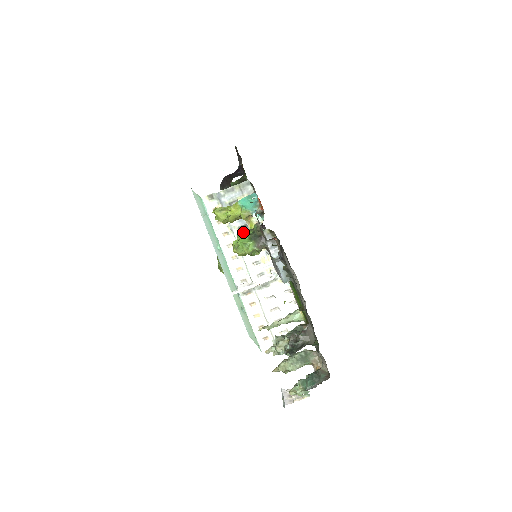
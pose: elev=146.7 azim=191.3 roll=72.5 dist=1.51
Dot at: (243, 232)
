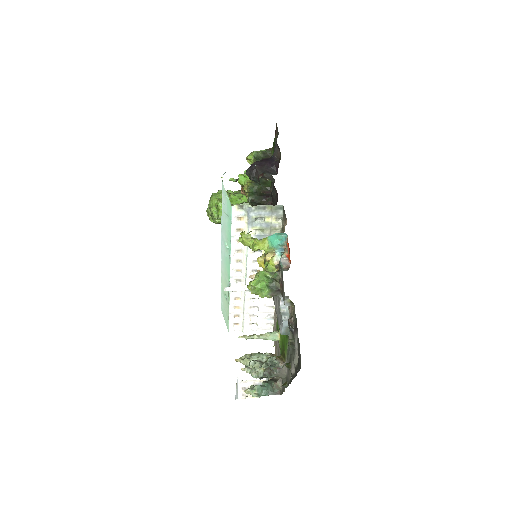
Dot at: (263, 275)
